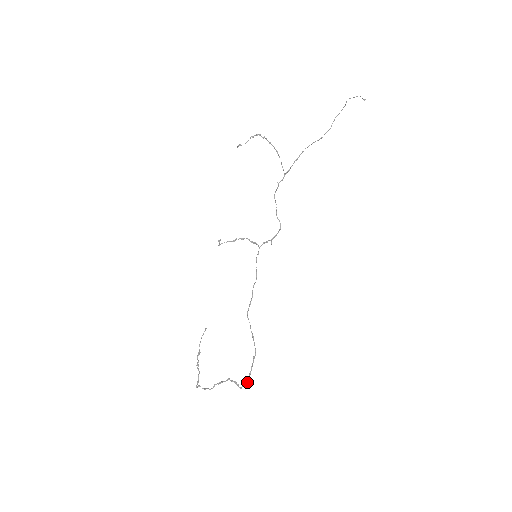
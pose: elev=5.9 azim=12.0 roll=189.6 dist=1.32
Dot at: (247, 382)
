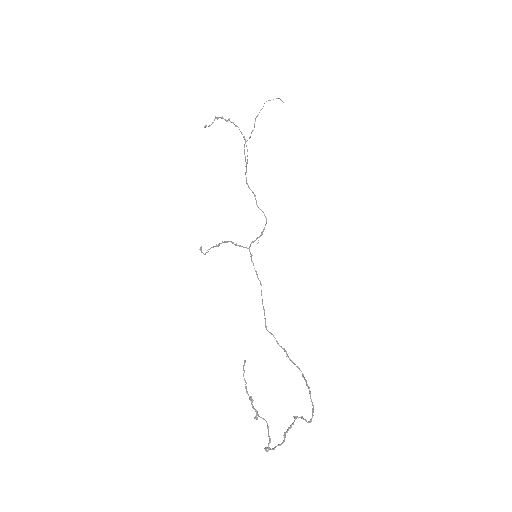
Dot at: (313, 410)
